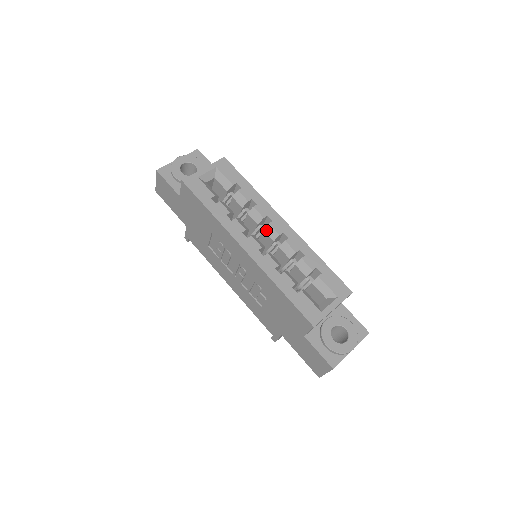
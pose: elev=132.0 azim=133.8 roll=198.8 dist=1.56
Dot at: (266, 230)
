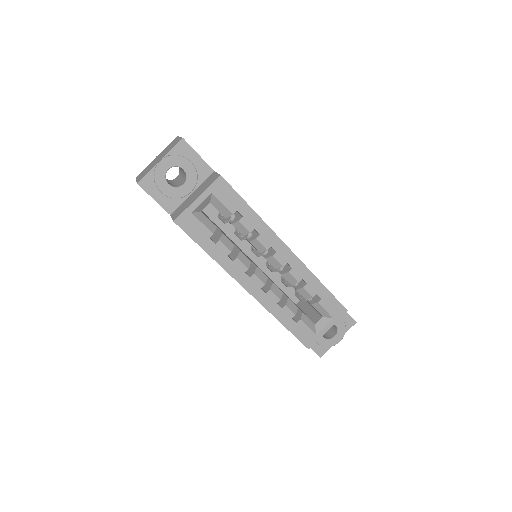
Dot at: (269, 260)
